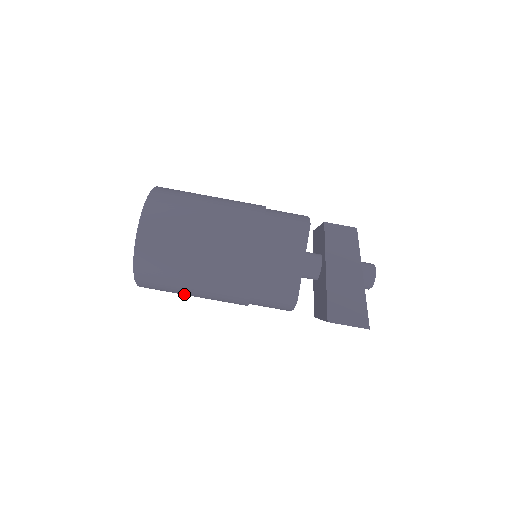
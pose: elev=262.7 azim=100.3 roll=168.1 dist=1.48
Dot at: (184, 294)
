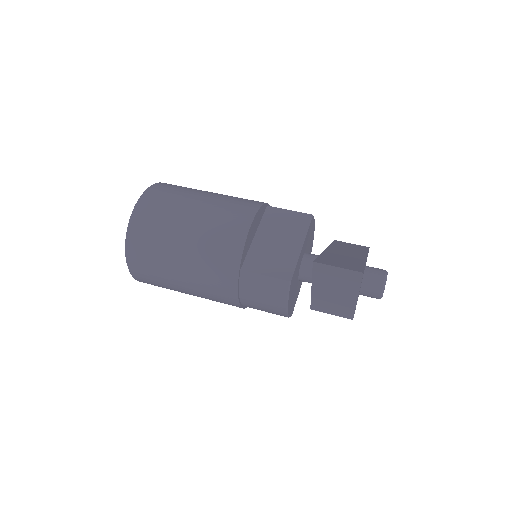
Dot at: (172, 280)
